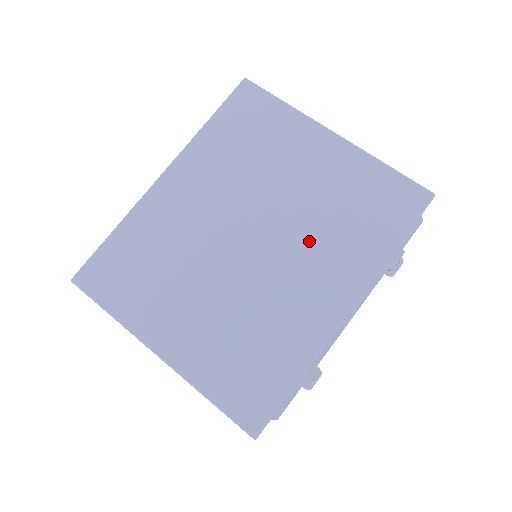
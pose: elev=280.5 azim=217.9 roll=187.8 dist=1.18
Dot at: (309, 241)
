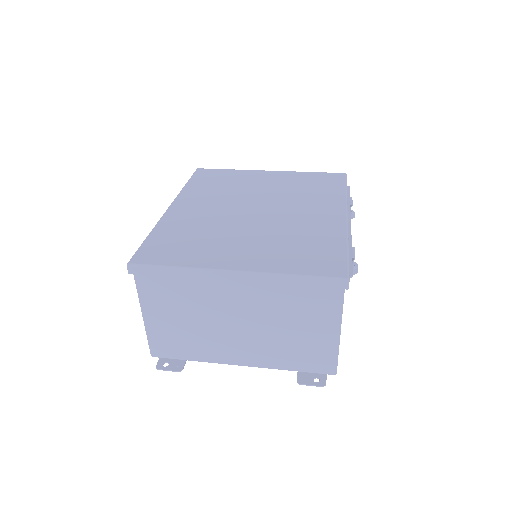
Dot at: (295, 201)
